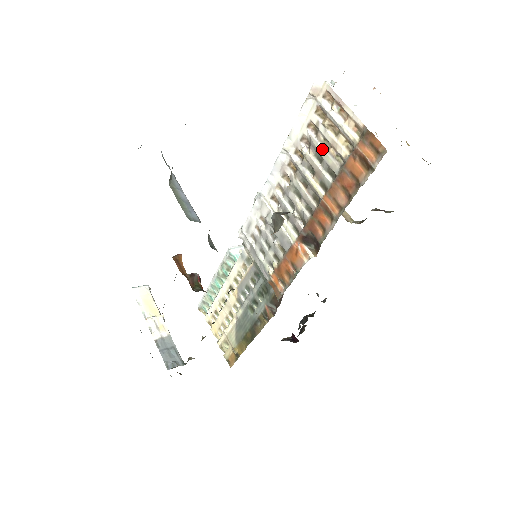
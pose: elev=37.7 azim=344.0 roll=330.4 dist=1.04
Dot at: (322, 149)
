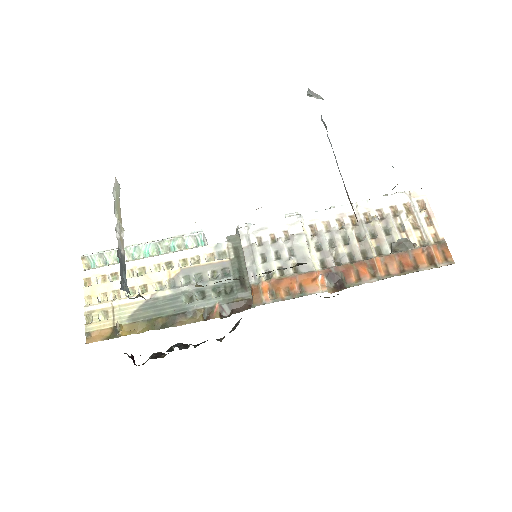
Dot at: (395, 228)
